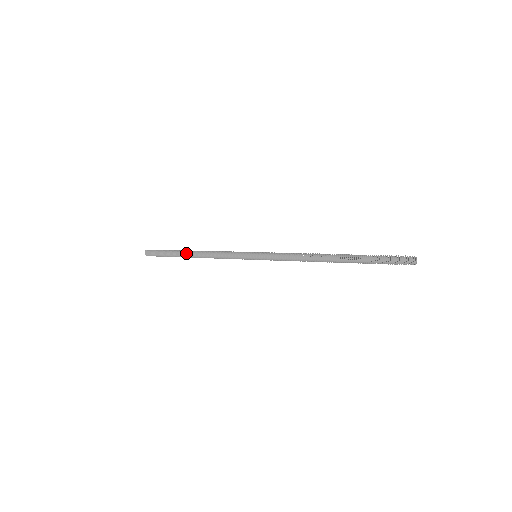
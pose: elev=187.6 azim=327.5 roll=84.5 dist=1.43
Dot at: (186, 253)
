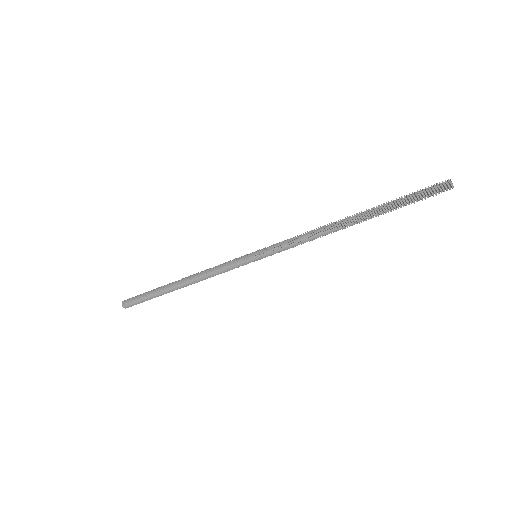
Dot at: (171, 284)
